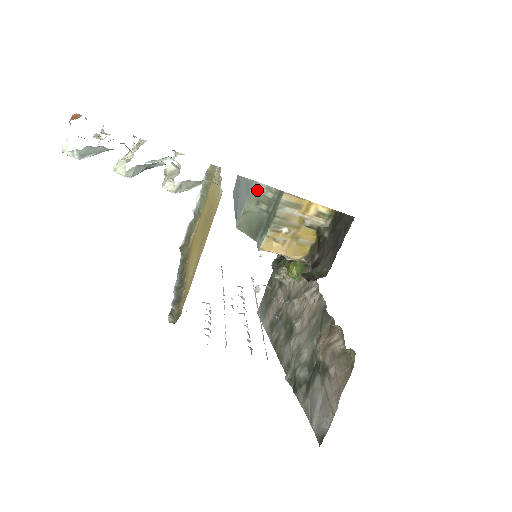
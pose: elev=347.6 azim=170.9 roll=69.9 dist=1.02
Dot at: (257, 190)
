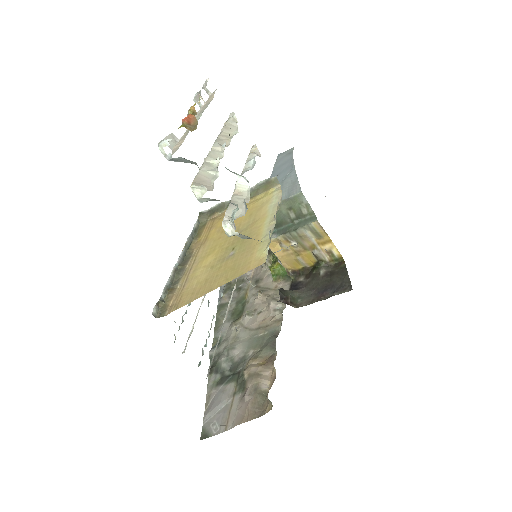
Dot at: (298, 199)
